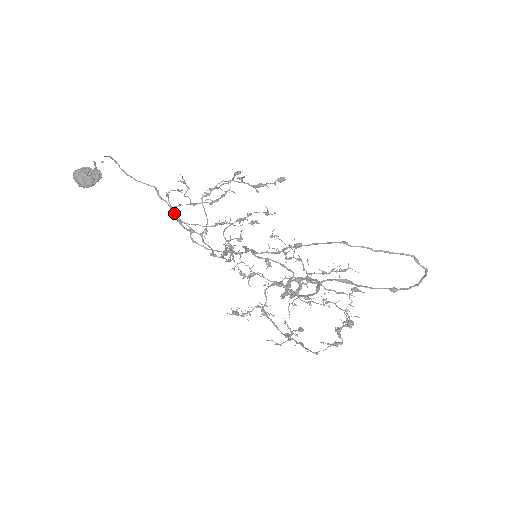
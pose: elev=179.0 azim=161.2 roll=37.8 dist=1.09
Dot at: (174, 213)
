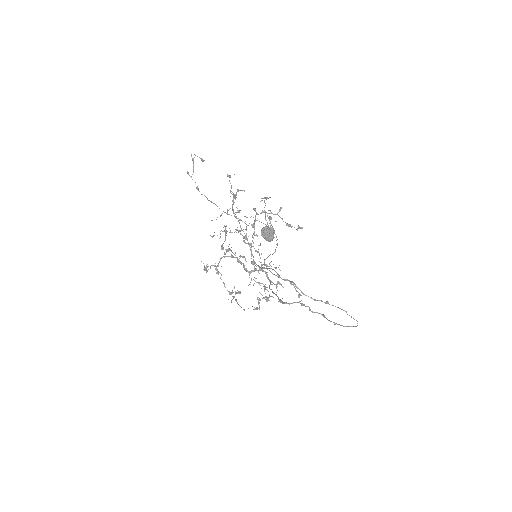
Dot at: occluded
